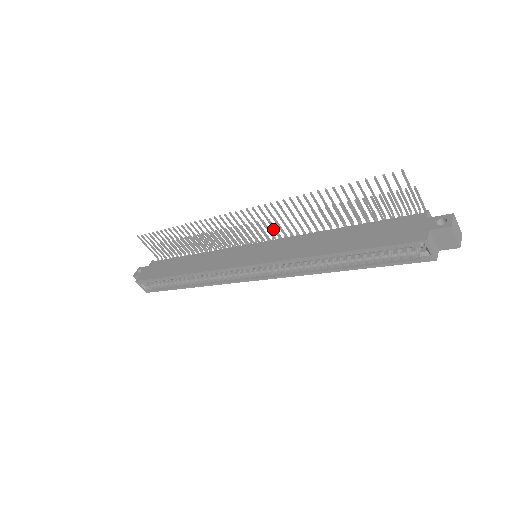
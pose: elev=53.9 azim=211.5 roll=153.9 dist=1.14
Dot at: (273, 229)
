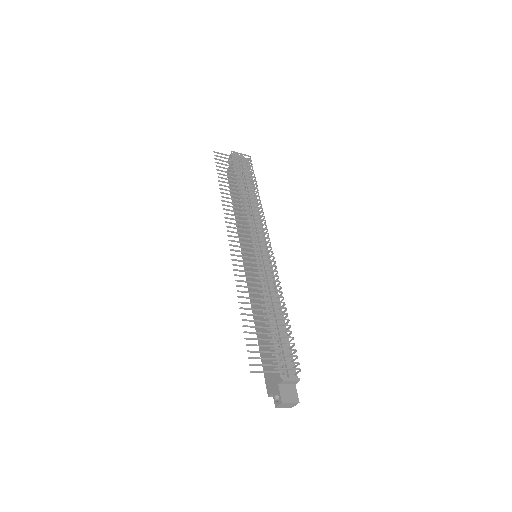
Dot at: occluded
